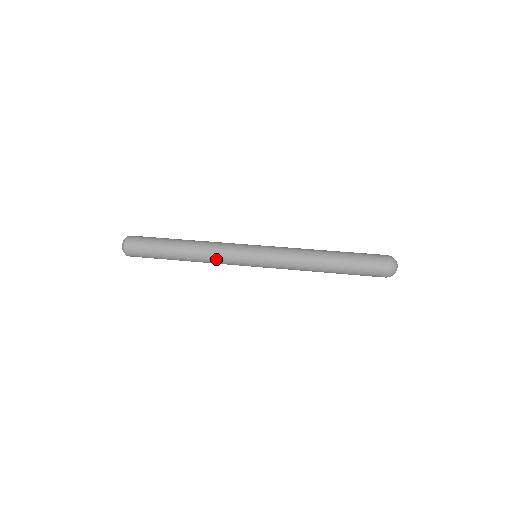
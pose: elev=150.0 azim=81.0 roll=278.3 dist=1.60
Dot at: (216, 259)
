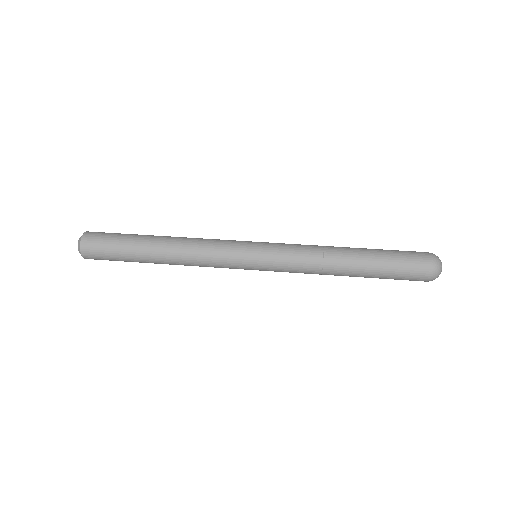
Dot at: (205, 266)
